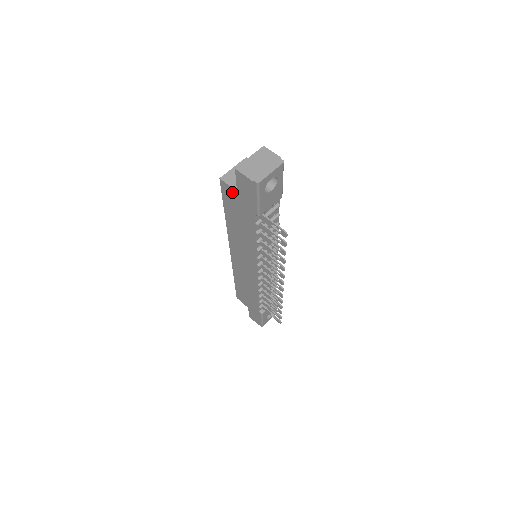
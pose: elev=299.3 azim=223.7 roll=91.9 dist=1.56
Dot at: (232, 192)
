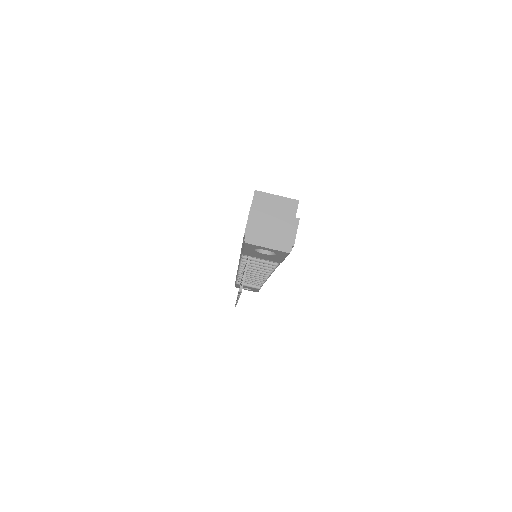
Dot at: occluded
